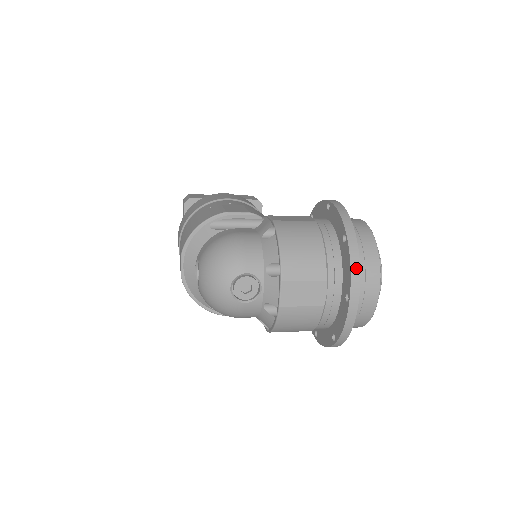
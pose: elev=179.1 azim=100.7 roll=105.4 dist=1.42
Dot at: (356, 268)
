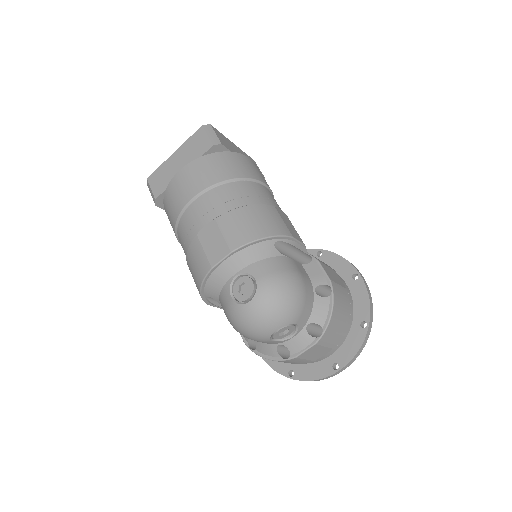
Dot at: (359, 353)
